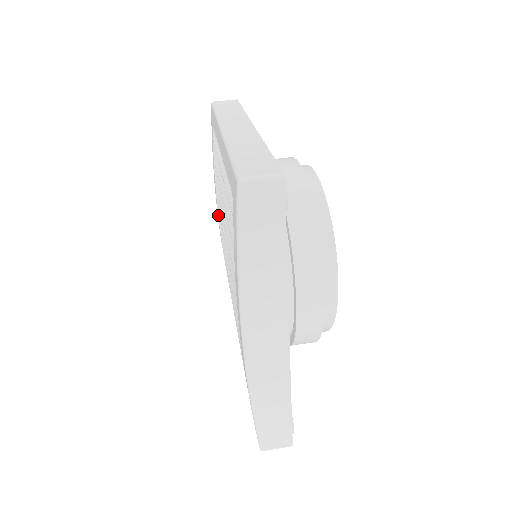
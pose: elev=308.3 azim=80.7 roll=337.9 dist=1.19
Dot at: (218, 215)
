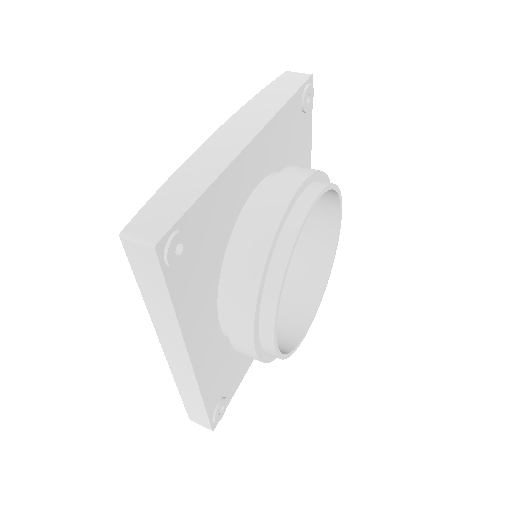
Dot at: occluded
